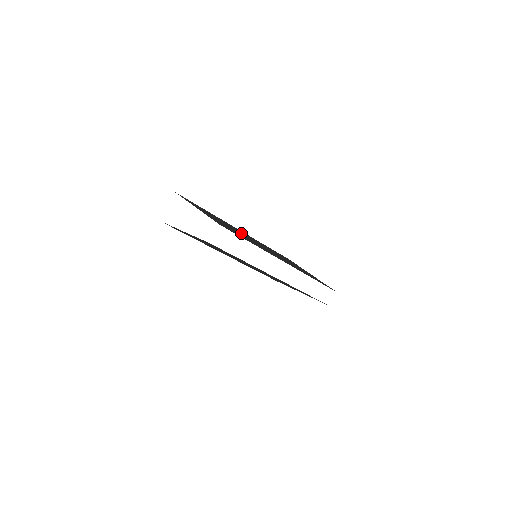
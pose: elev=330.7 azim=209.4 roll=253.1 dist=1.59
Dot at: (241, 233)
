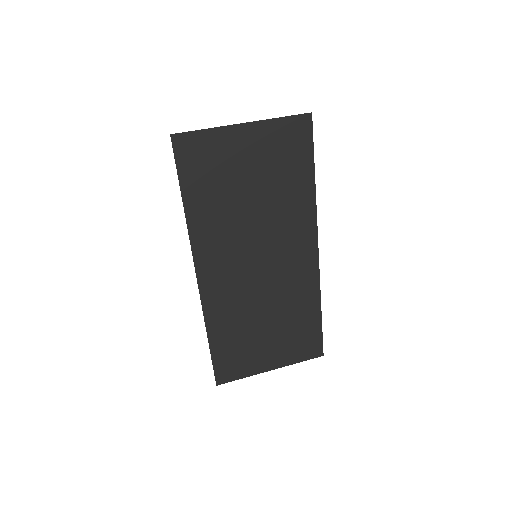
Dot at: occluded
